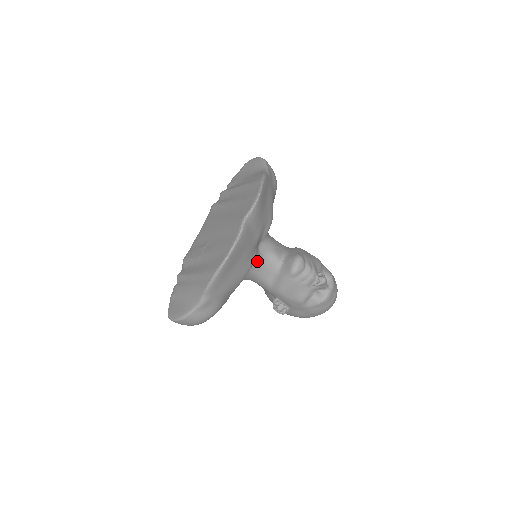
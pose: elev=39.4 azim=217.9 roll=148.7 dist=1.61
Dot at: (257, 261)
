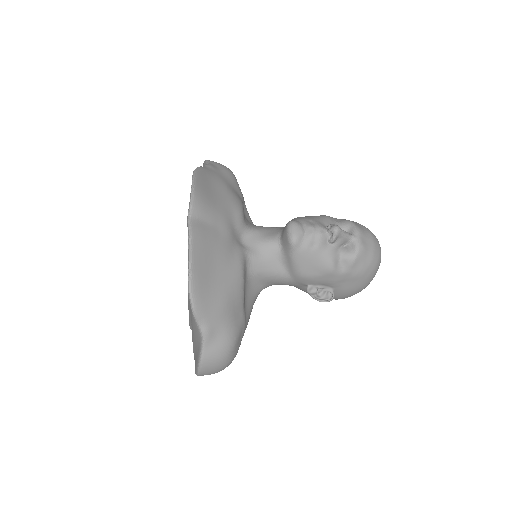
Dot at: (250, 257)
